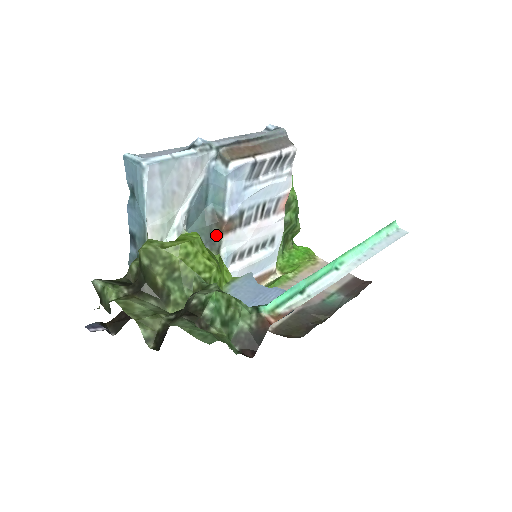
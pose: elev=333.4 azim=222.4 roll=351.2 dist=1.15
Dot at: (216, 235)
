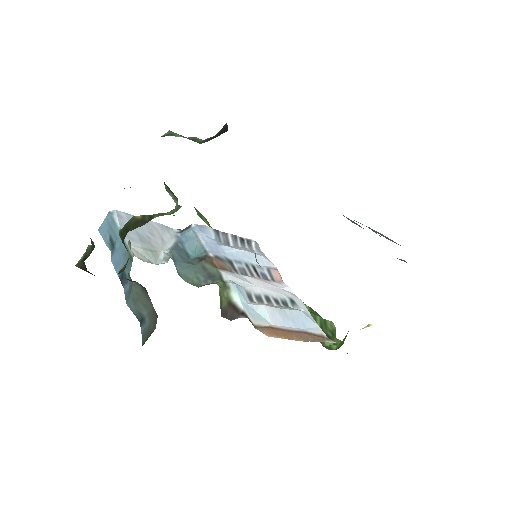
Dot at: (211, 270)
